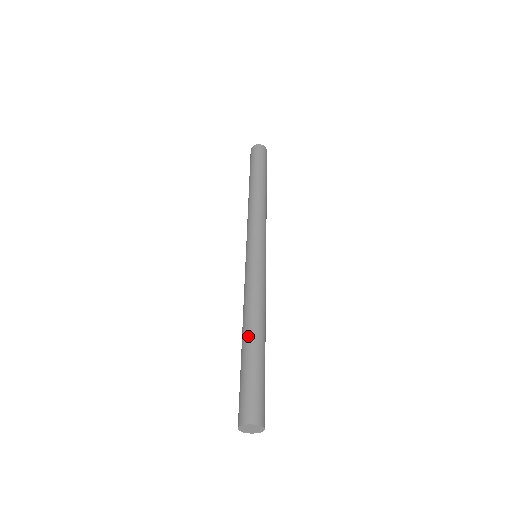
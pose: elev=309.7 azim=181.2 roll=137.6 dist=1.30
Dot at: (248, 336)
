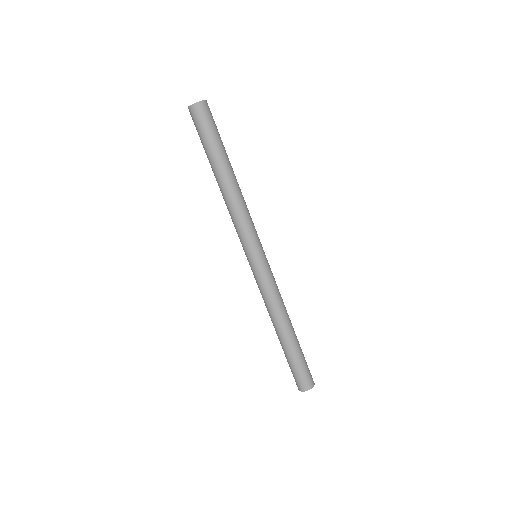
Dot at: (281, 337)
